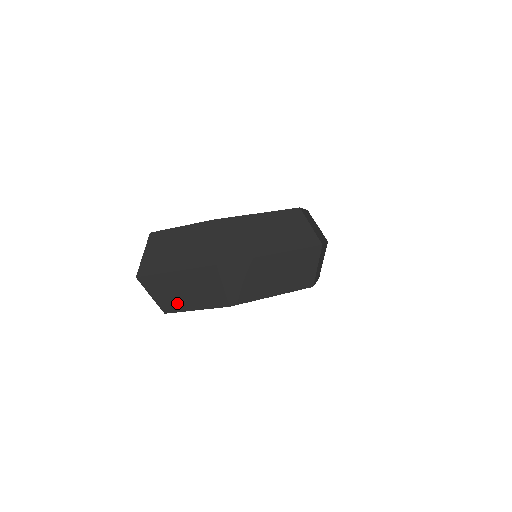
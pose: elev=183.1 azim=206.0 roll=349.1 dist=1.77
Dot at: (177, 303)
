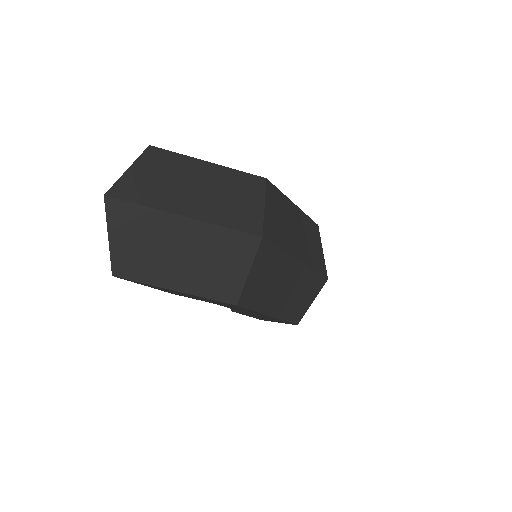
Dot at: (150, 267)
